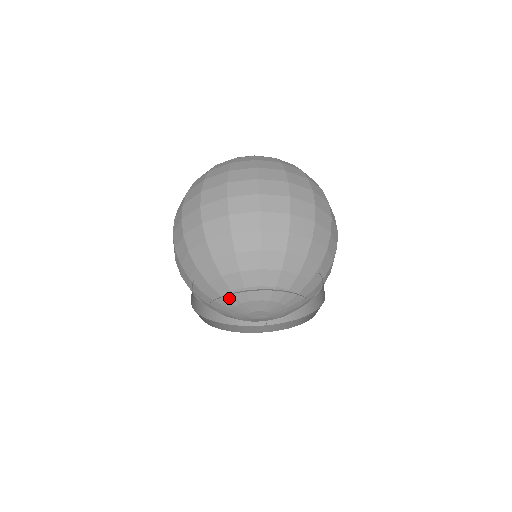
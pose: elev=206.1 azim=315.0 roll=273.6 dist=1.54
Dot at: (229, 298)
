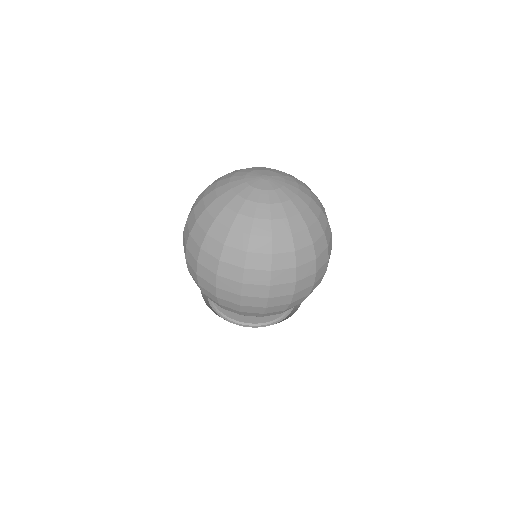
Dot at: occluded
